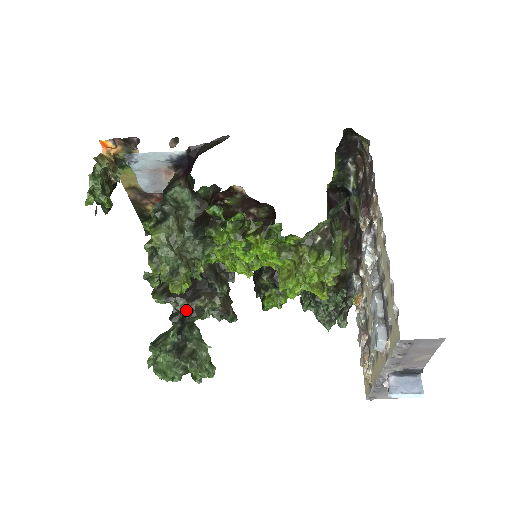
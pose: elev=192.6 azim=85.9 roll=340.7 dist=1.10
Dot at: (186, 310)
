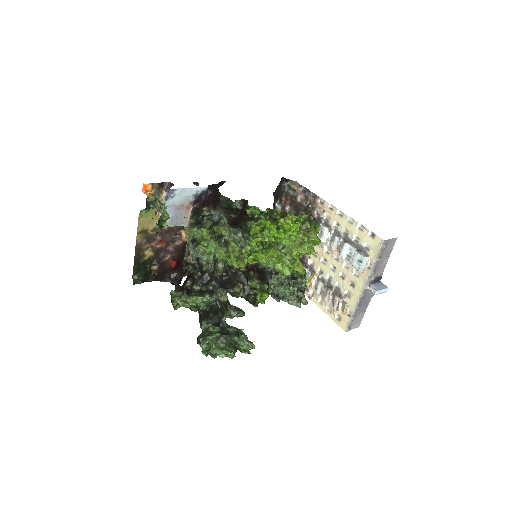
Dot at: (215, 309)
